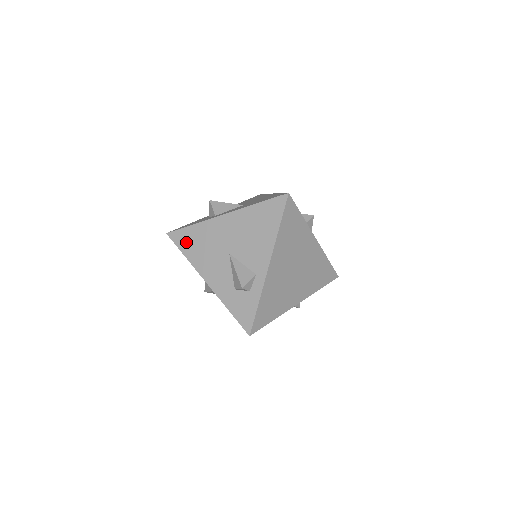
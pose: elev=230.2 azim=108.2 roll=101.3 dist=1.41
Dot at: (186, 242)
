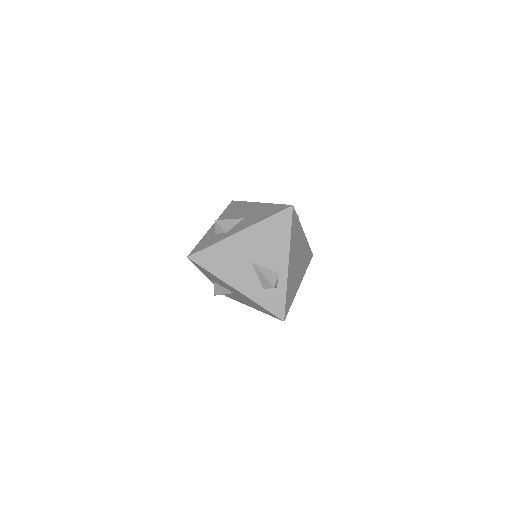
Dot at: (209, 261)
